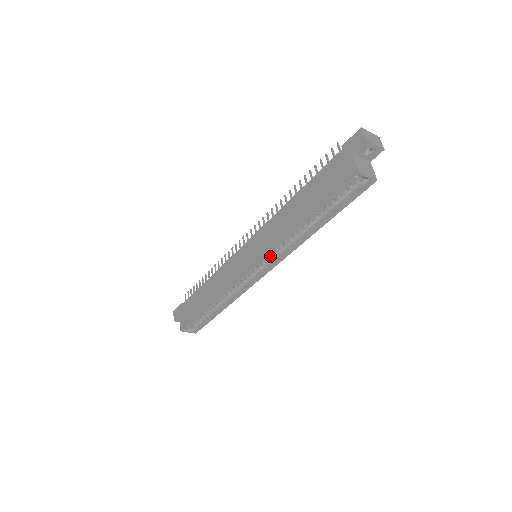
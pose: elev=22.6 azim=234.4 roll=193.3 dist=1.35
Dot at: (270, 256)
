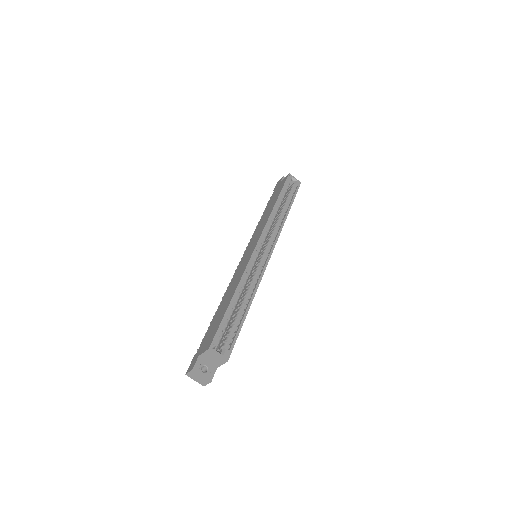
Dot at: (267, 241)
